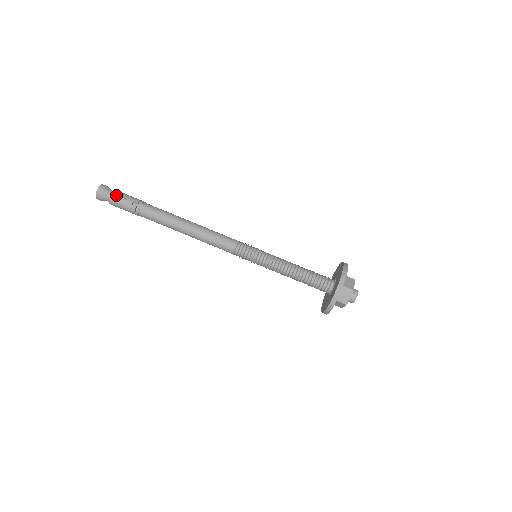
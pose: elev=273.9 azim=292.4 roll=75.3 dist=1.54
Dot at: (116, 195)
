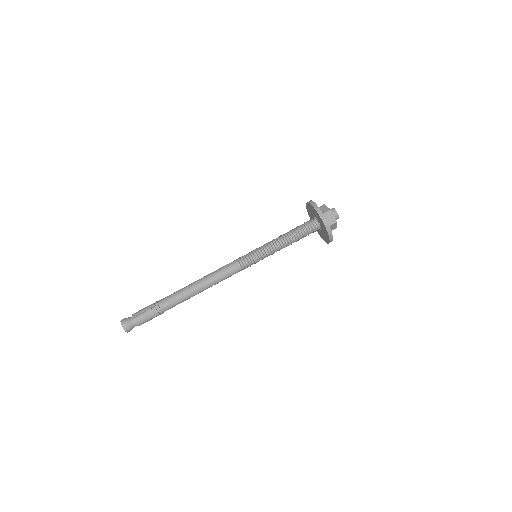
Dot at: (136, 316)
